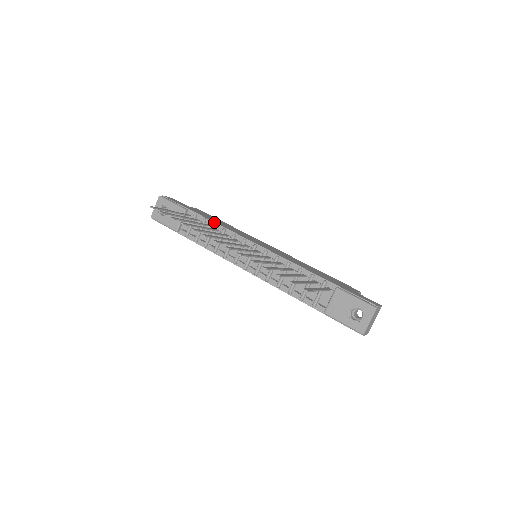
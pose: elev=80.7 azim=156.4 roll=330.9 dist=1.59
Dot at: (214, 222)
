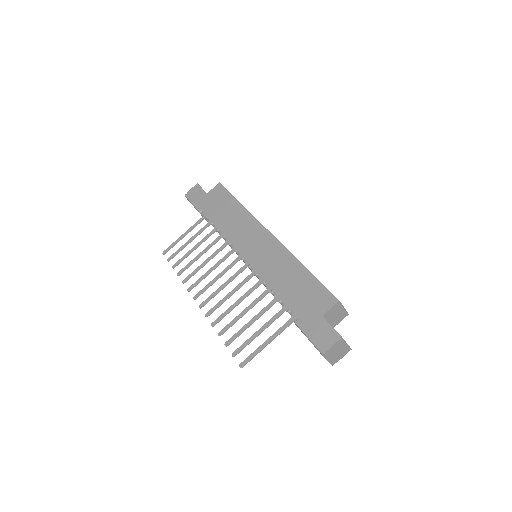
Dot at: occluded
